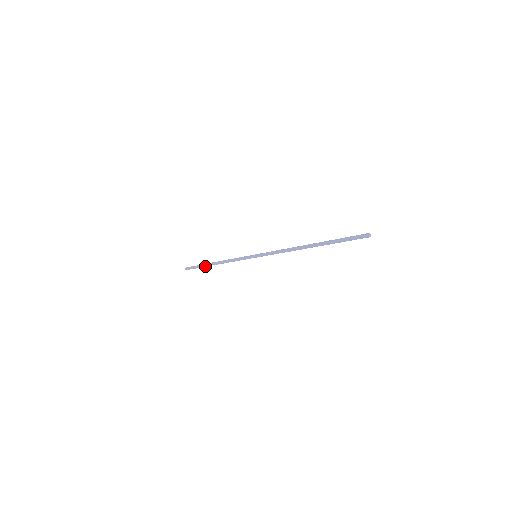
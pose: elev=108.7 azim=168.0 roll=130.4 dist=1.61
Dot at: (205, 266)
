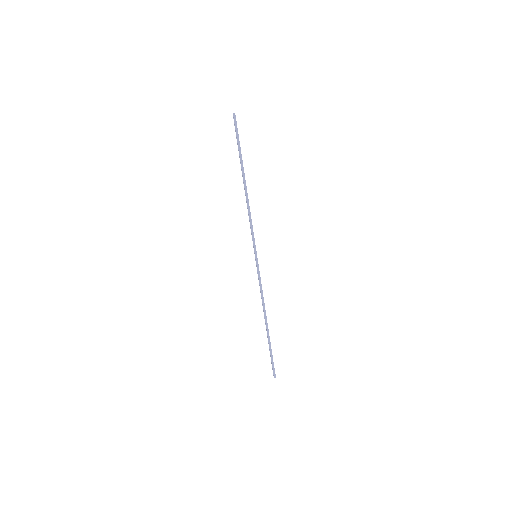
Dot at: (269, 340)
